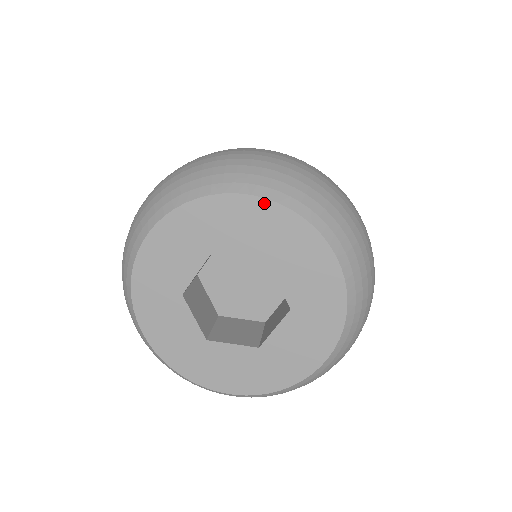
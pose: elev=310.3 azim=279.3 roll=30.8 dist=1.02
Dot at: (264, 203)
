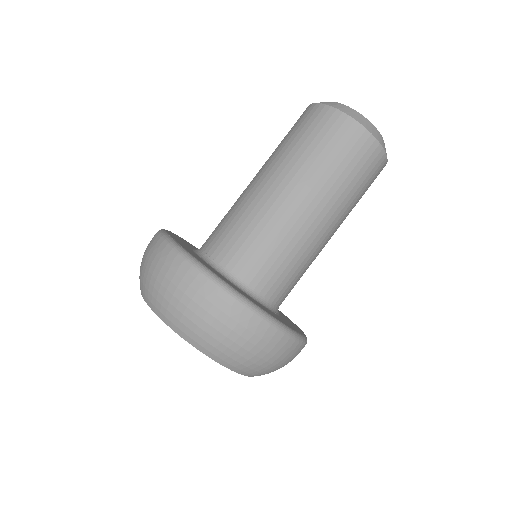
Dot at: (211, 358)
